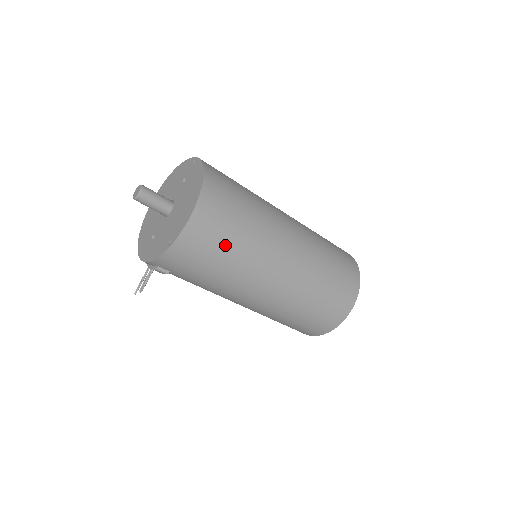
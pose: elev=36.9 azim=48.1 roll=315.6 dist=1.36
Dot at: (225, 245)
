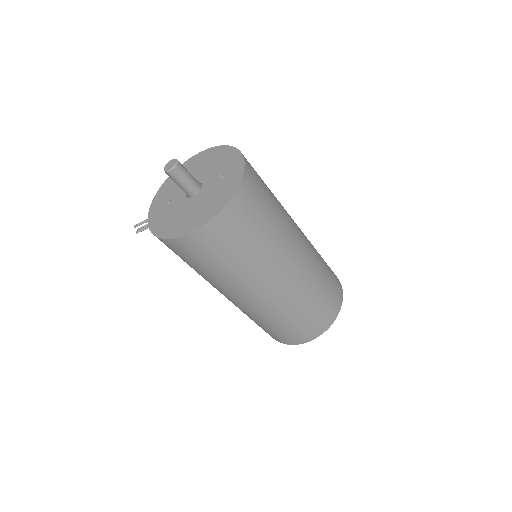
Dot at: (213, 262)
